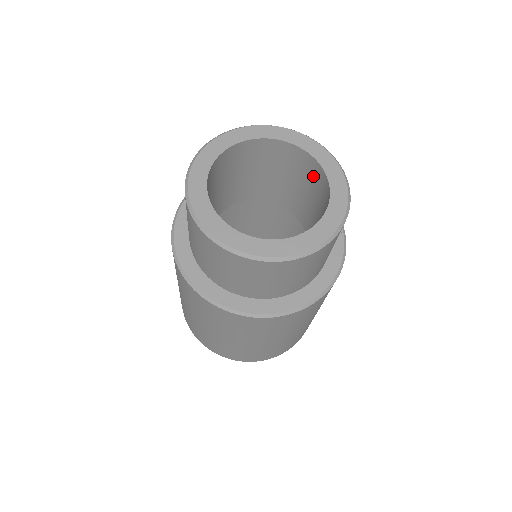
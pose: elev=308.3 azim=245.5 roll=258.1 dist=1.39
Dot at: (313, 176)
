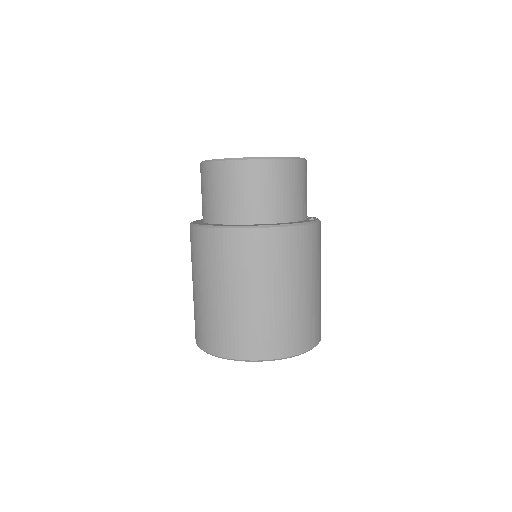
Dot at: occluded
